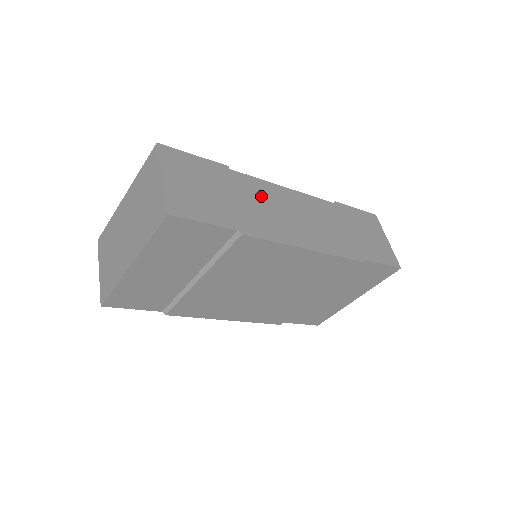
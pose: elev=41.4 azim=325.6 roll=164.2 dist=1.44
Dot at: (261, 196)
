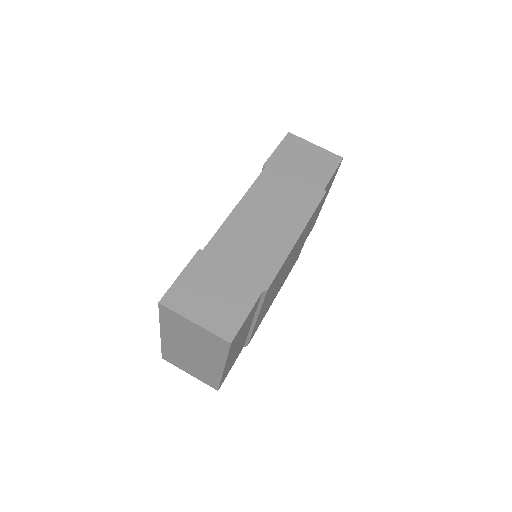
Dot at: (237, 241)
